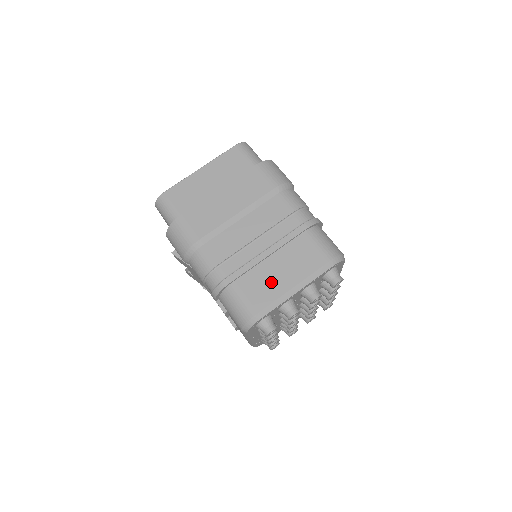
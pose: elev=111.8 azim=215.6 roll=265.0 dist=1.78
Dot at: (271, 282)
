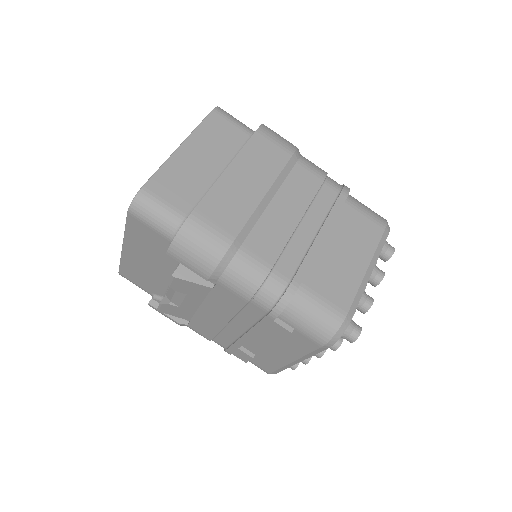
Dot at: (342, 270)
